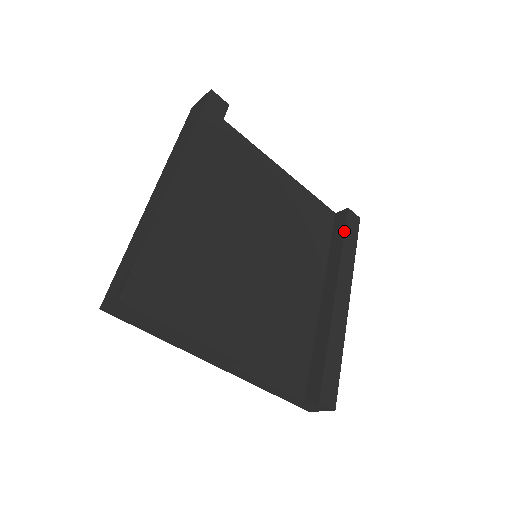
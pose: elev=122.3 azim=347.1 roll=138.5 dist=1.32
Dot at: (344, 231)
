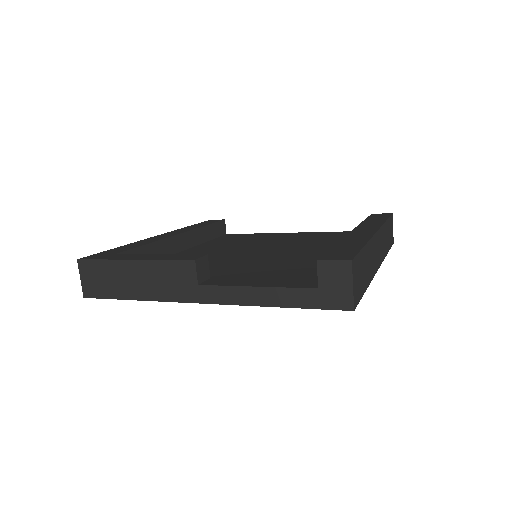
Dot at: occluded
